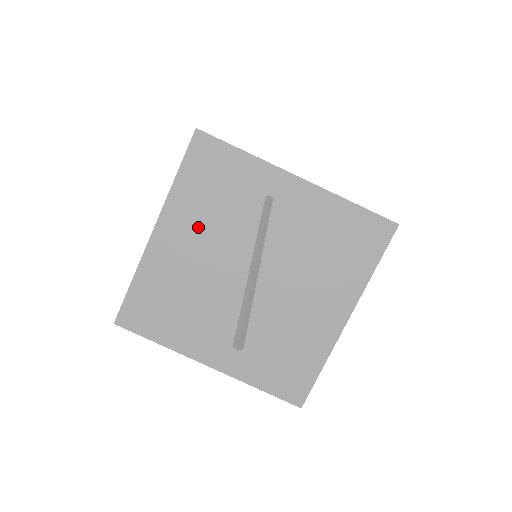
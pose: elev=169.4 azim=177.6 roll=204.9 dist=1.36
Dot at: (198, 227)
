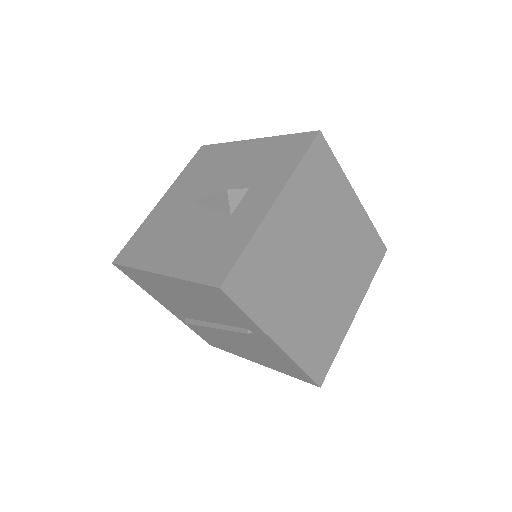
Dot at: (191, 297)
